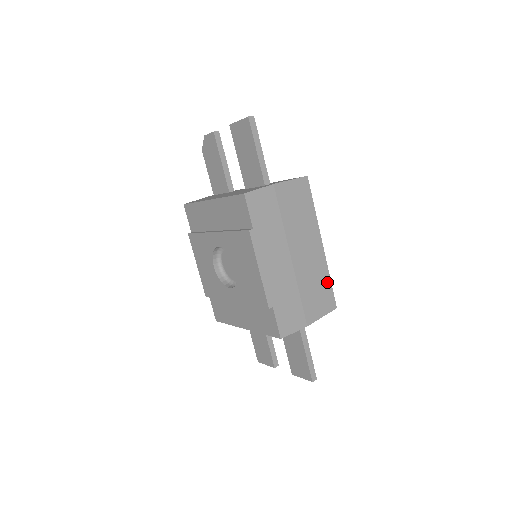
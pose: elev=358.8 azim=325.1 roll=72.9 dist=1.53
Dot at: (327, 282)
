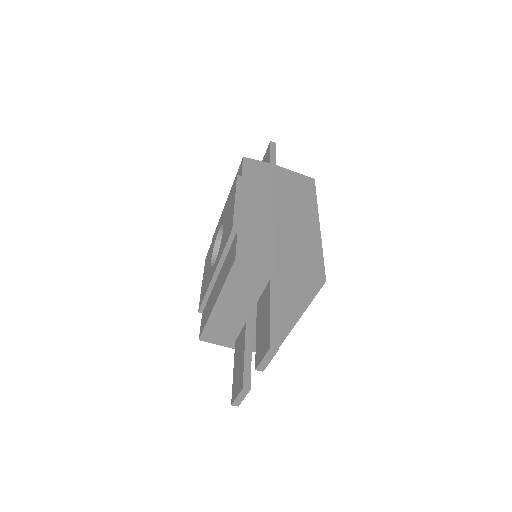
Dot at: (317, 253)
